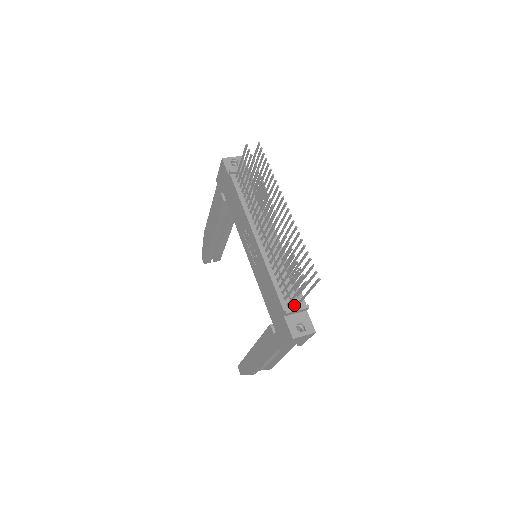
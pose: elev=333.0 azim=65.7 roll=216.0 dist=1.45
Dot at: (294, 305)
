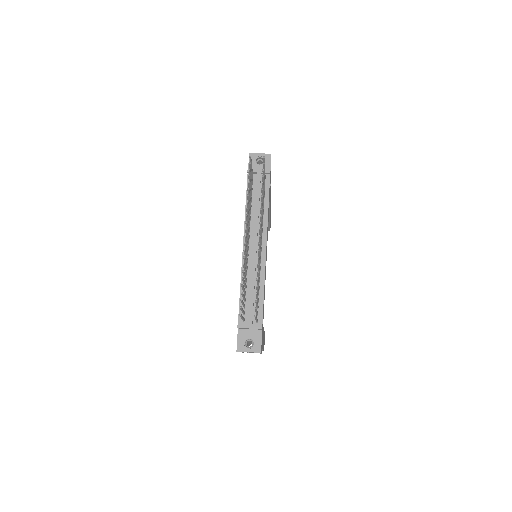
Dot at: (248, 322)
